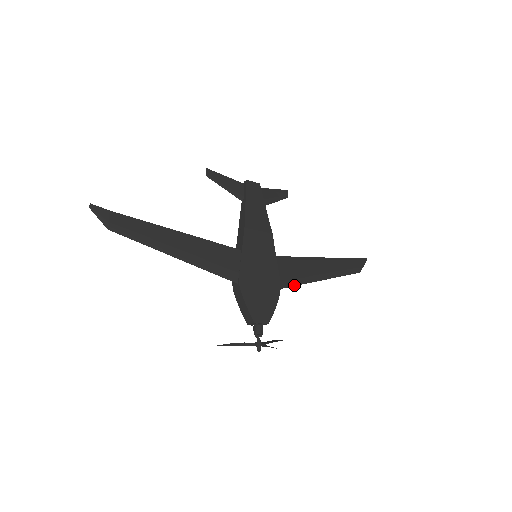
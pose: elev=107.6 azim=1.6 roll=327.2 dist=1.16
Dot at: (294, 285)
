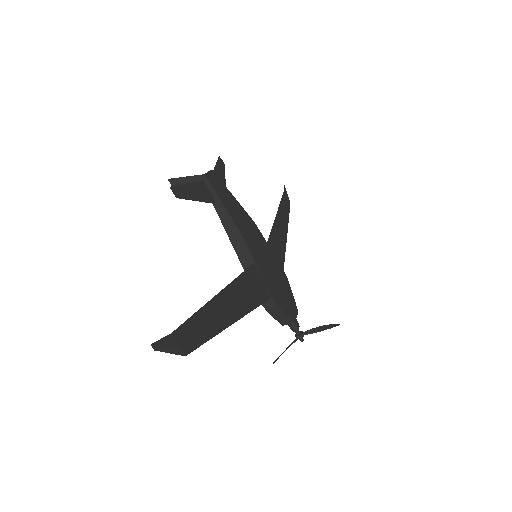
Dot at: (284, 259)
